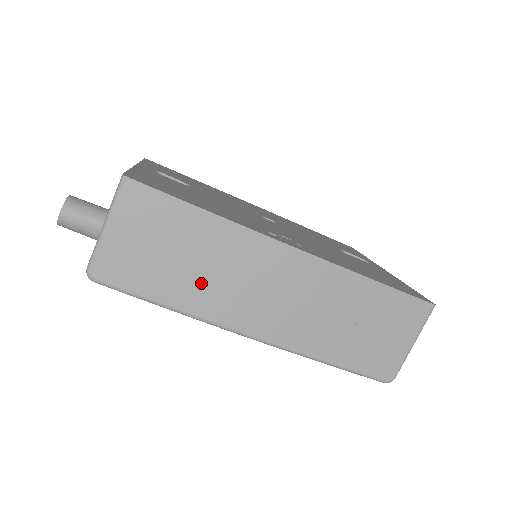
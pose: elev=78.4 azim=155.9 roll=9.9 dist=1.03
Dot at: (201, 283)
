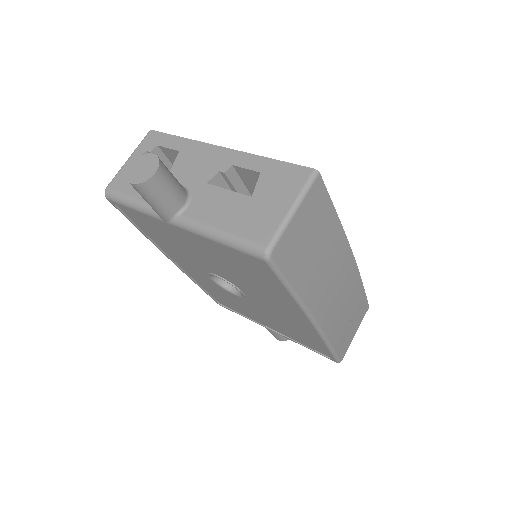
Dot at: (316, 275)
